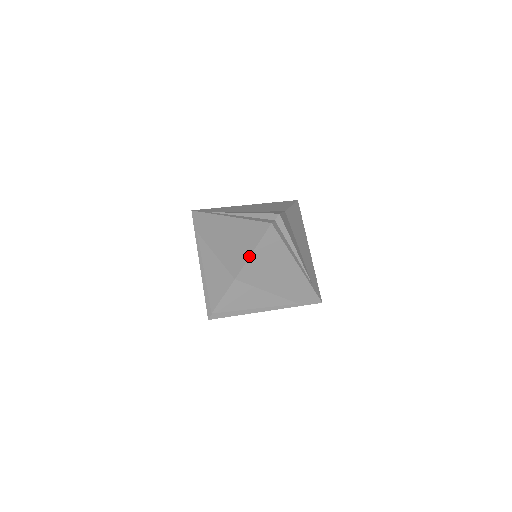
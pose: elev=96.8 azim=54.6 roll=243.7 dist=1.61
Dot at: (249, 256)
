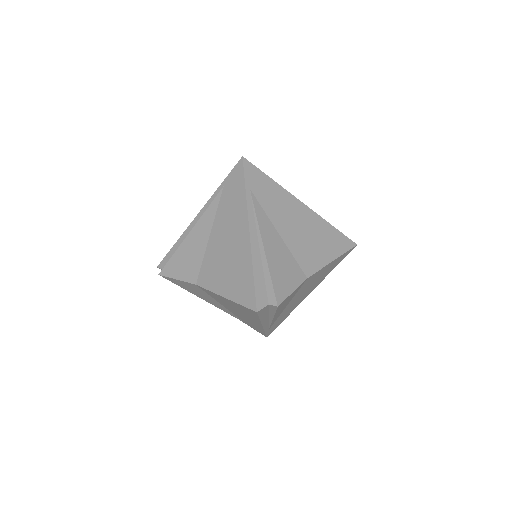
Dot at: (219, 294)
